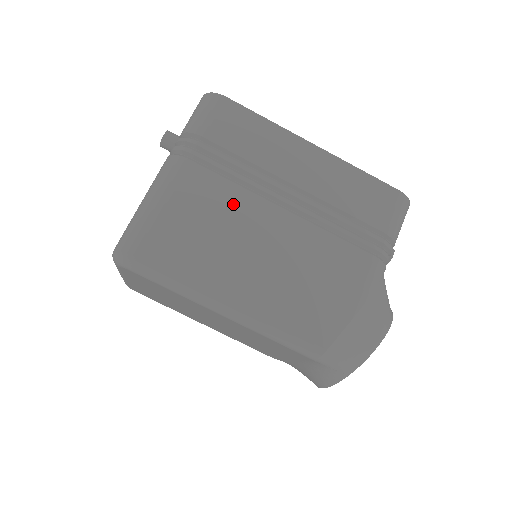
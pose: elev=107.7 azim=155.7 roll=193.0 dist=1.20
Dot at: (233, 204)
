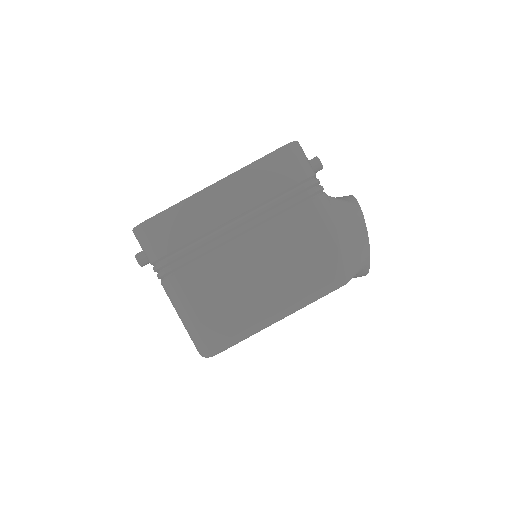
Dot at: (219, 268)
